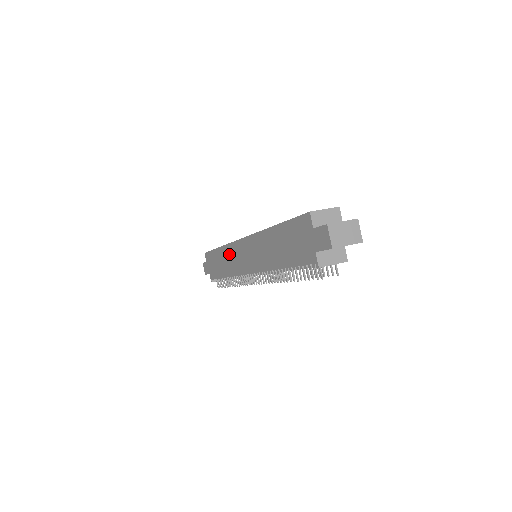
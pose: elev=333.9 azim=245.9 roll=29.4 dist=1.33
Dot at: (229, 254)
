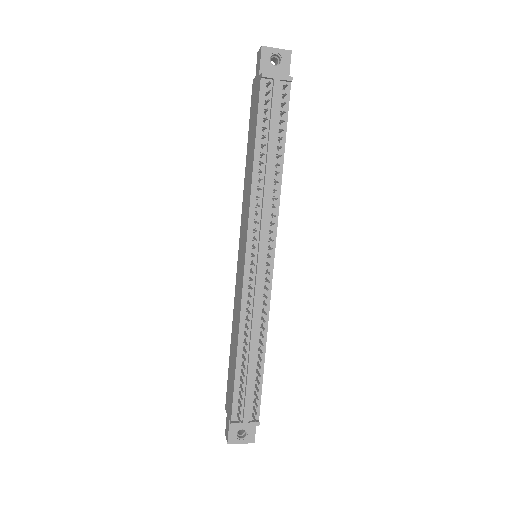
Dot at: (235, 305)
